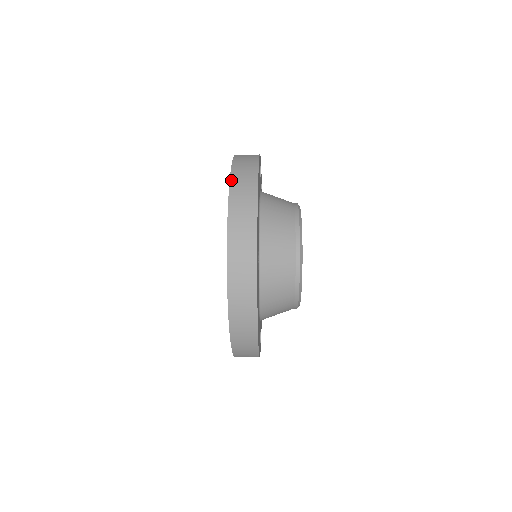
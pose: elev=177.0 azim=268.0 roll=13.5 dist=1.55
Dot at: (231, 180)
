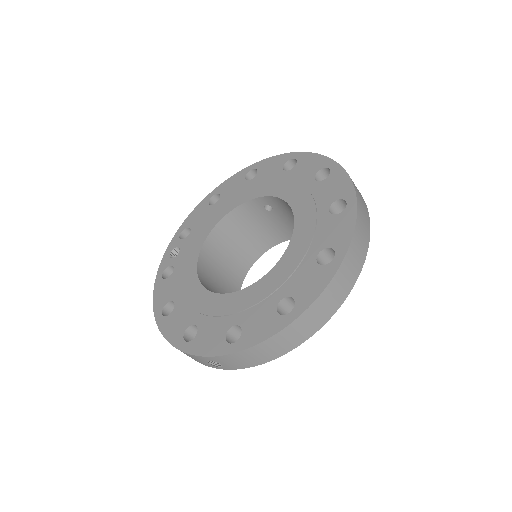
Dot at: occluded
